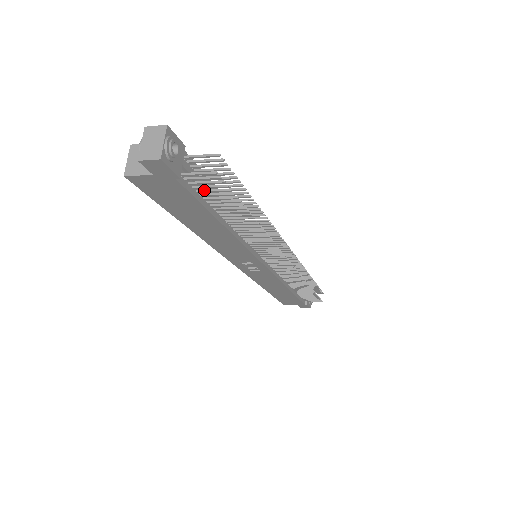
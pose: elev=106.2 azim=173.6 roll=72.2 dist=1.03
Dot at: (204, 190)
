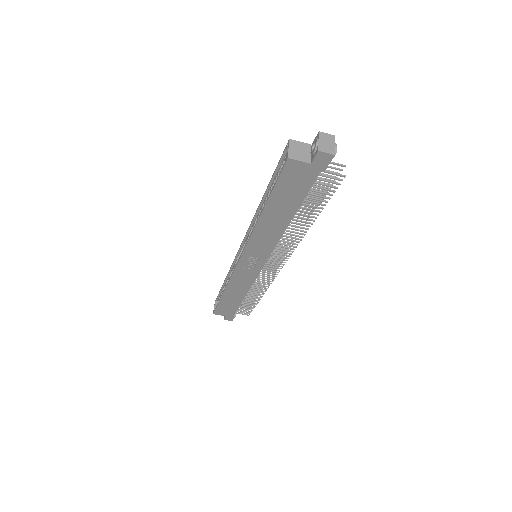
Dot at: (316, 186)
